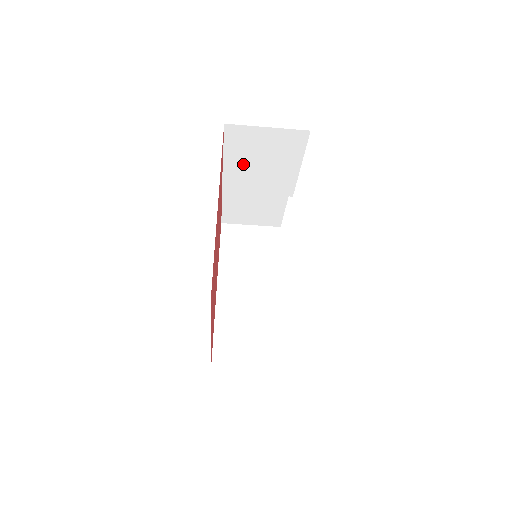
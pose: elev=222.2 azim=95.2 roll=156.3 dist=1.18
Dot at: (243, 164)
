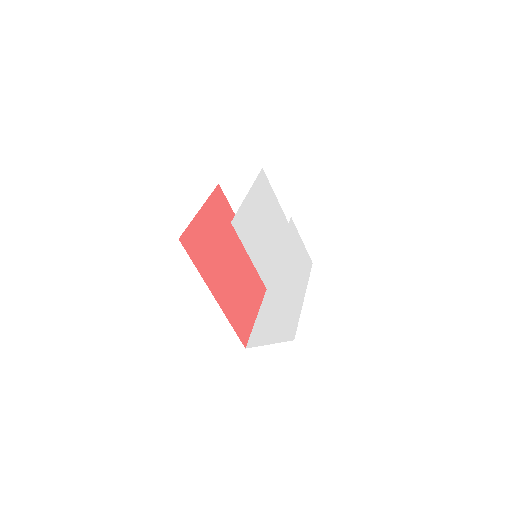
Dot at: occluded
